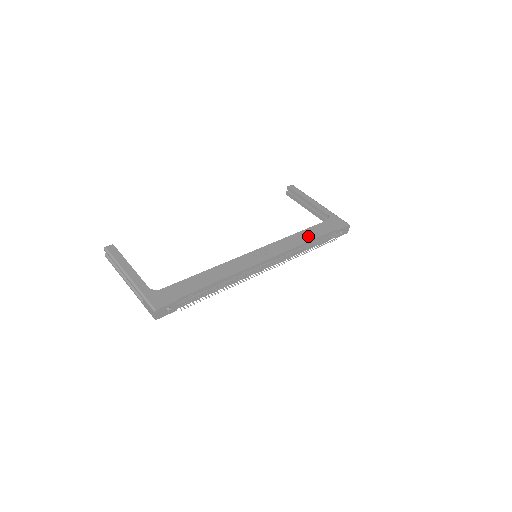
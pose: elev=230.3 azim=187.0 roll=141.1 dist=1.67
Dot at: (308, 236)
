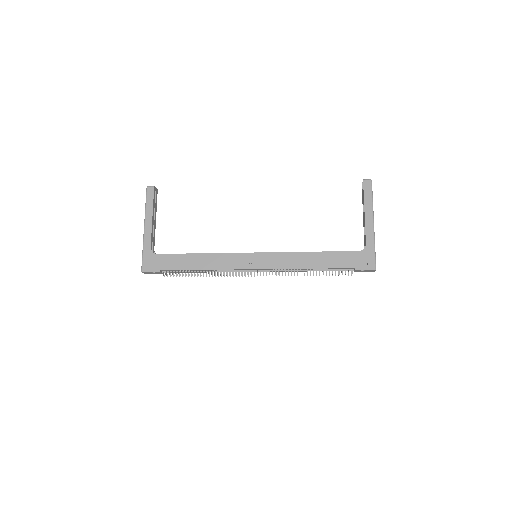
Dot at: (317, 262)
